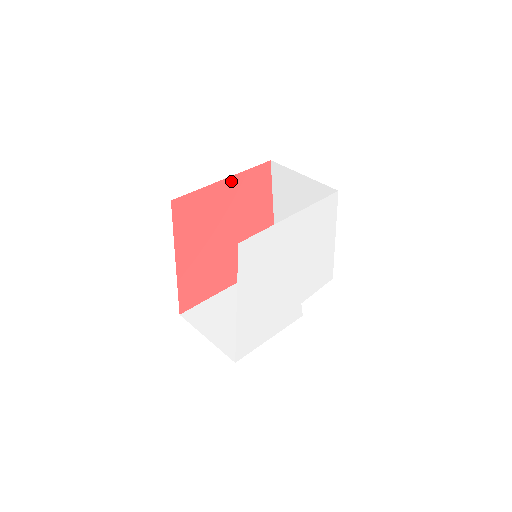
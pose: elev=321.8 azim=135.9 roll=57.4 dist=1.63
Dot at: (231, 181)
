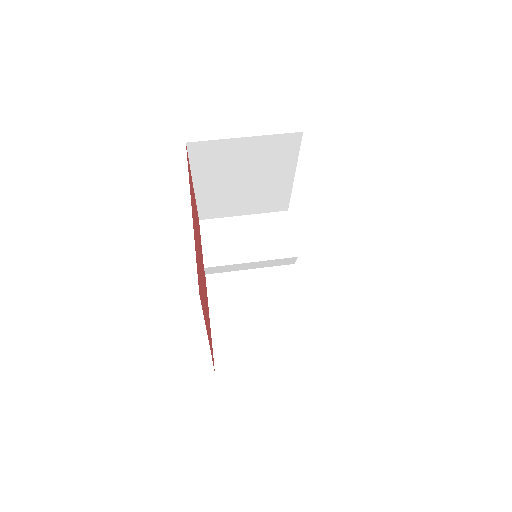
Dot at: occluded
